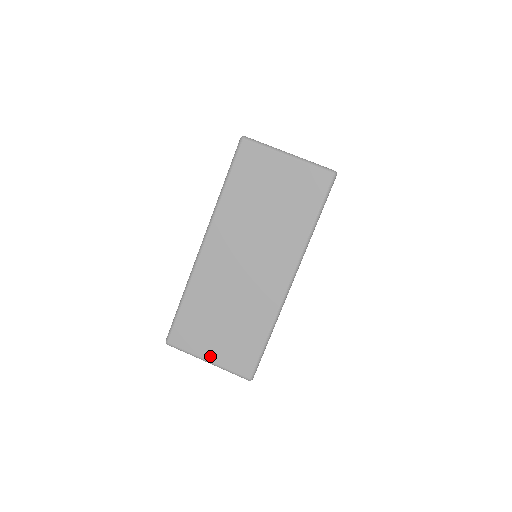
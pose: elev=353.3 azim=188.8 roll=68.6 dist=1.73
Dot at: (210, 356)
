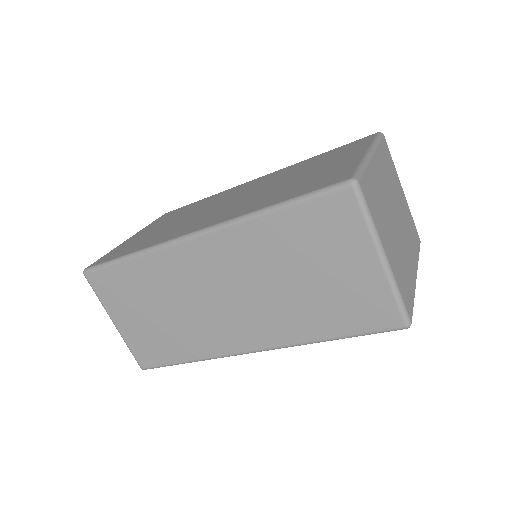
Dot at: (119, 322)
